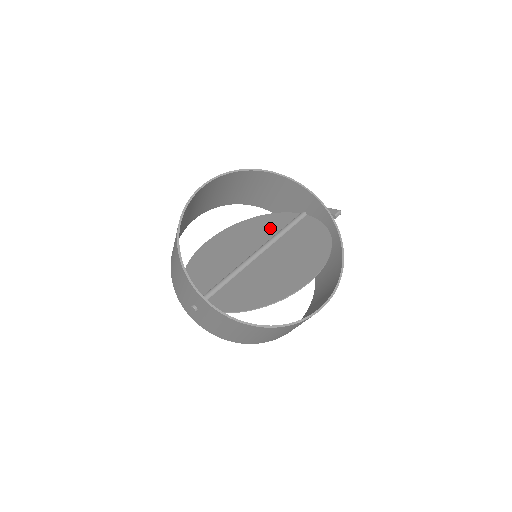
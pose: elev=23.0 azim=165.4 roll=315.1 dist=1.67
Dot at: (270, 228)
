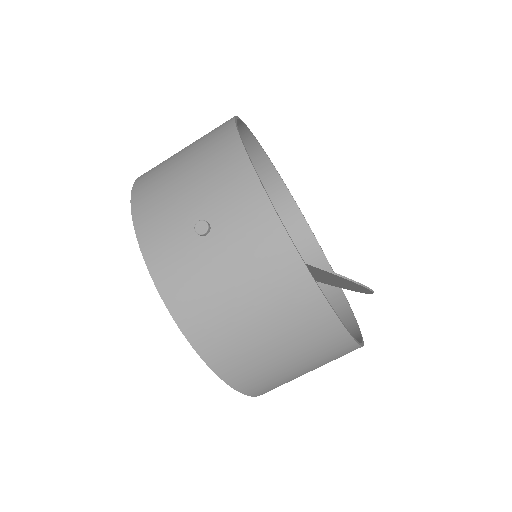
Dot at: occluded
